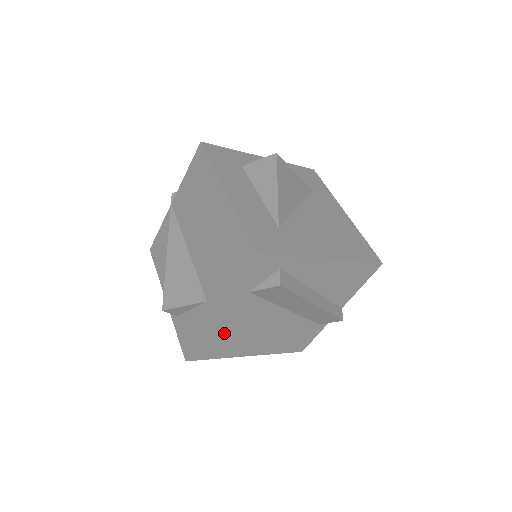
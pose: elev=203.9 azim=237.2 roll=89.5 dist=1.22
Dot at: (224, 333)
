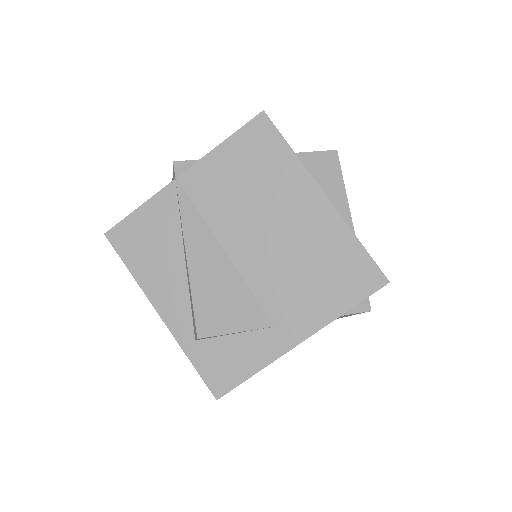
Dot at: occluded
